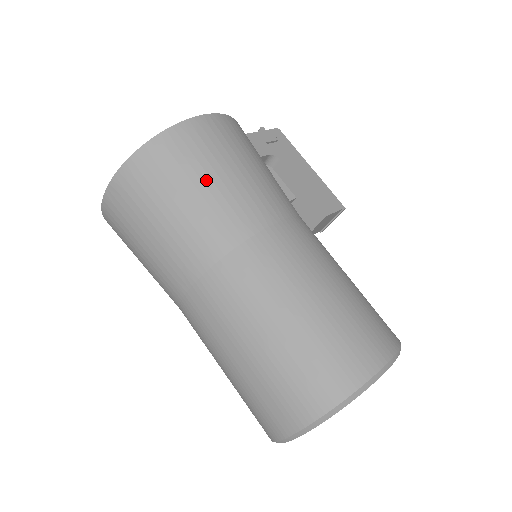
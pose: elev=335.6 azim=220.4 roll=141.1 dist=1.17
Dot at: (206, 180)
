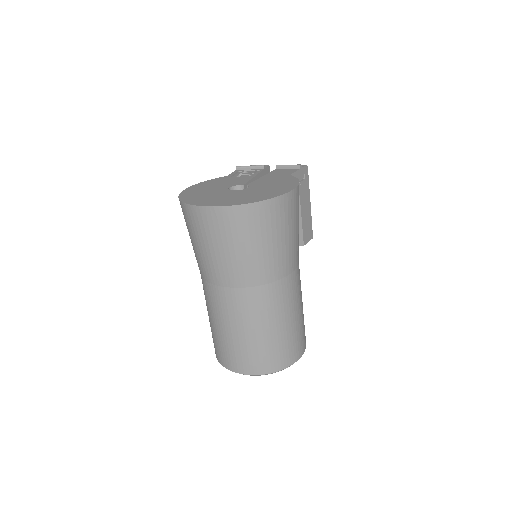
Dot at: (275, 240)
